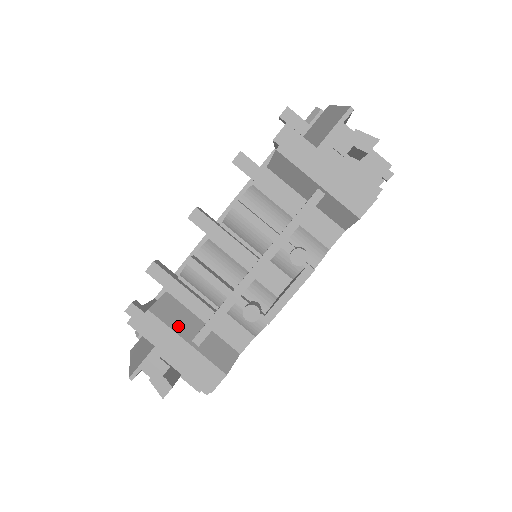
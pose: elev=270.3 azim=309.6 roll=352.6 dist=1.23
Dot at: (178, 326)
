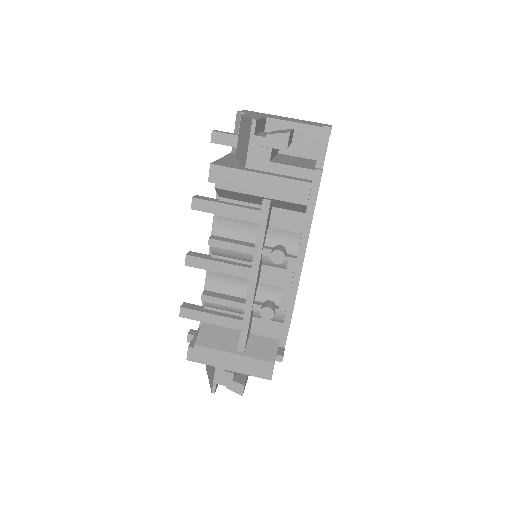
Dot at: (222, 345)
